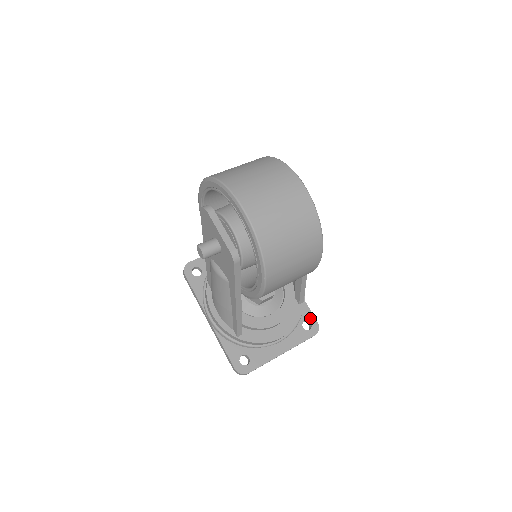
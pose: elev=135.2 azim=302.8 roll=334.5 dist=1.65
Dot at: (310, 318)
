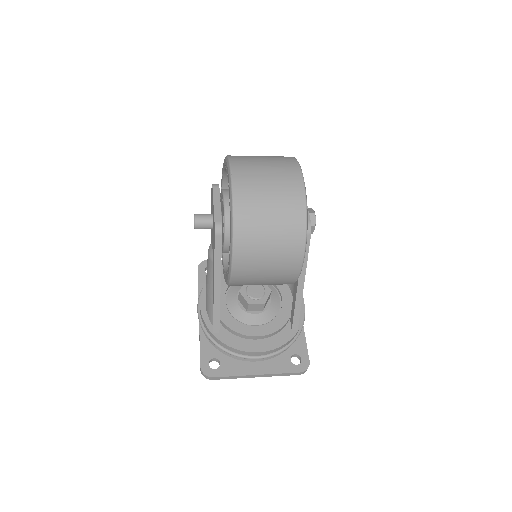
Dot at: (303, 354)
